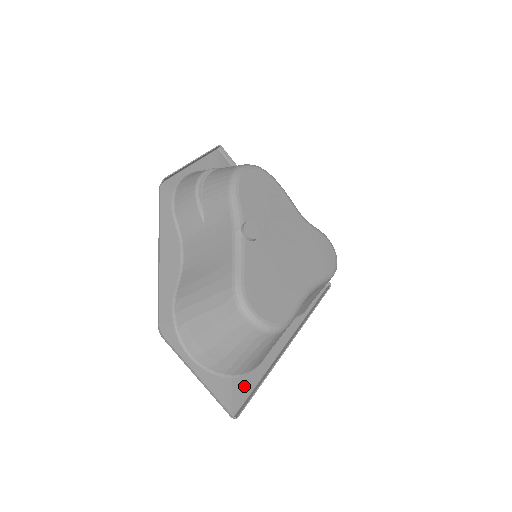
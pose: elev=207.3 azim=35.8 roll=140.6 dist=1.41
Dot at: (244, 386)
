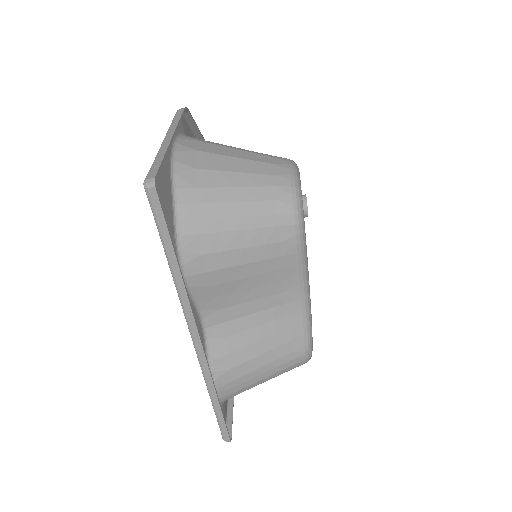
Dot at: occluded
